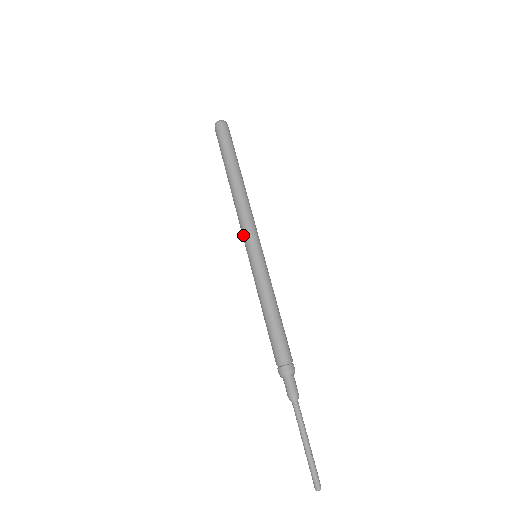
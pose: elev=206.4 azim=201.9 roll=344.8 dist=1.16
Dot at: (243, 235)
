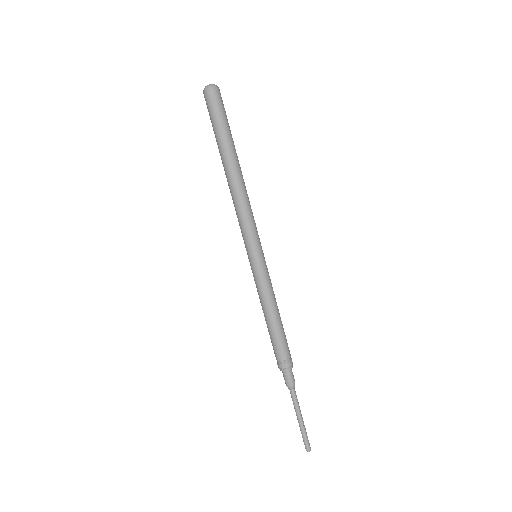
Dot at: (246, 234)
